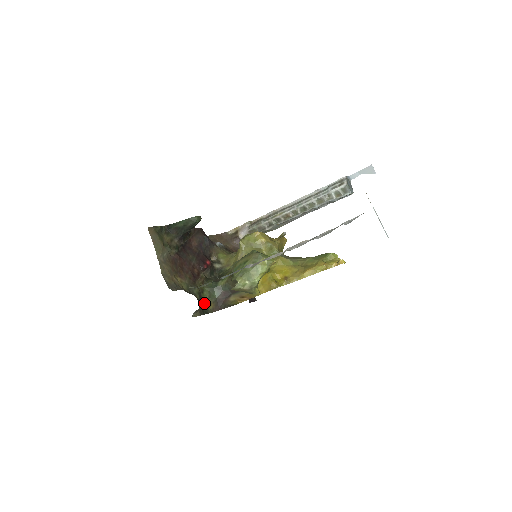
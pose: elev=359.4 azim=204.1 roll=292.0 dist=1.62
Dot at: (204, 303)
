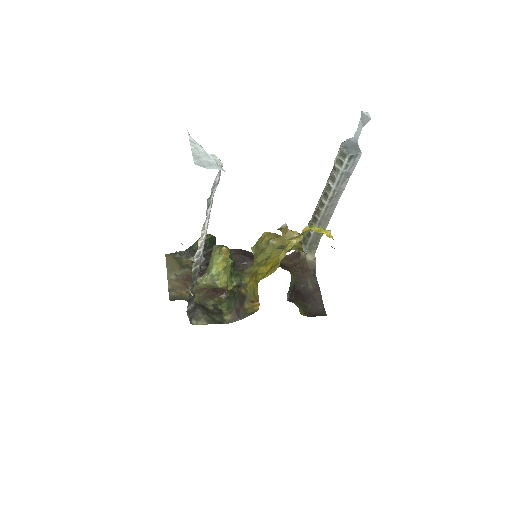
Dot at: (220, 314)
